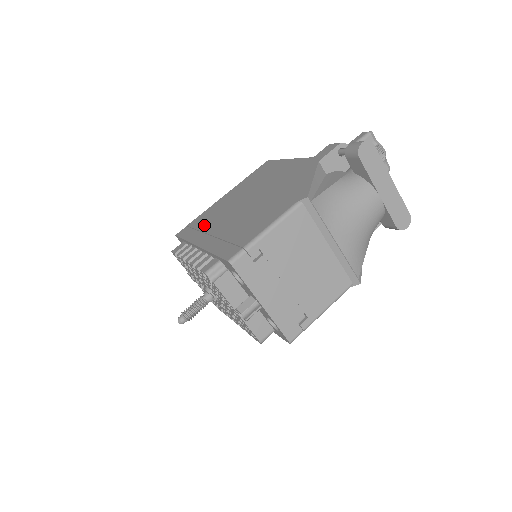
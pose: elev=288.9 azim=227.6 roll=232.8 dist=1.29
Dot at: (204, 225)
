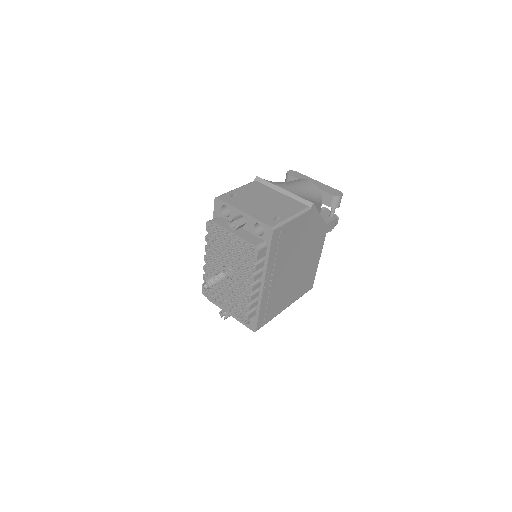
Dot at: occluded
